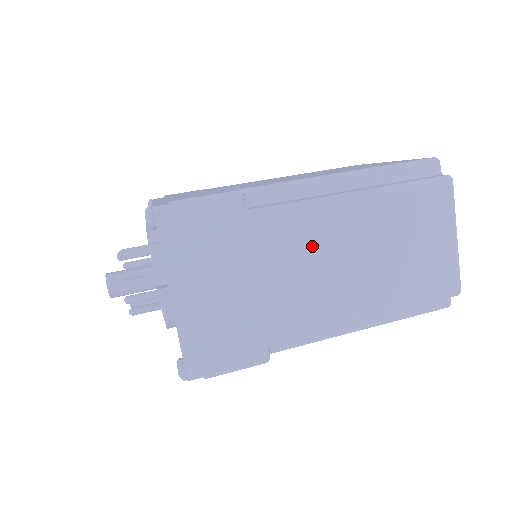
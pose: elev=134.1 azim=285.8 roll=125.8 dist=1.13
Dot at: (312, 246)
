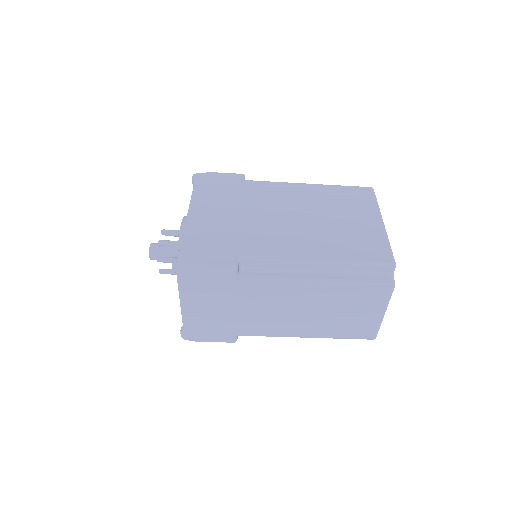
Dot at: (277, 301)
